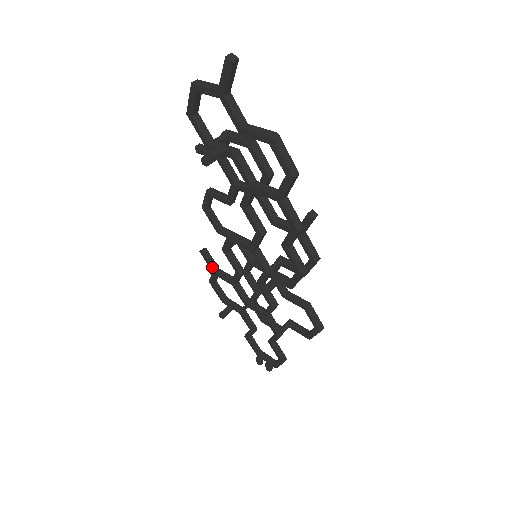
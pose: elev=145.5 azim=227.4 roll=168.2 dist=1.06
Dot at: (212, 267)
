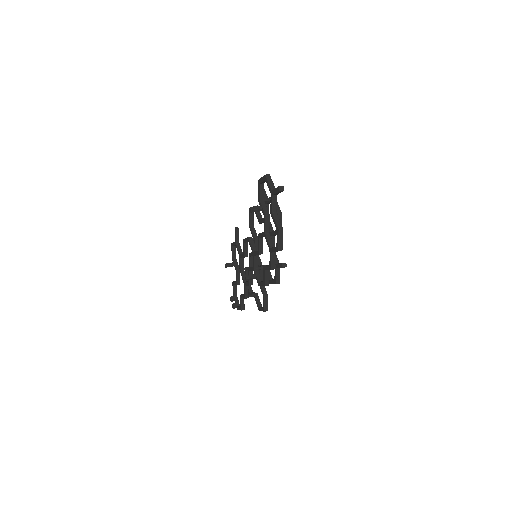
Dot at: (236, 240)
